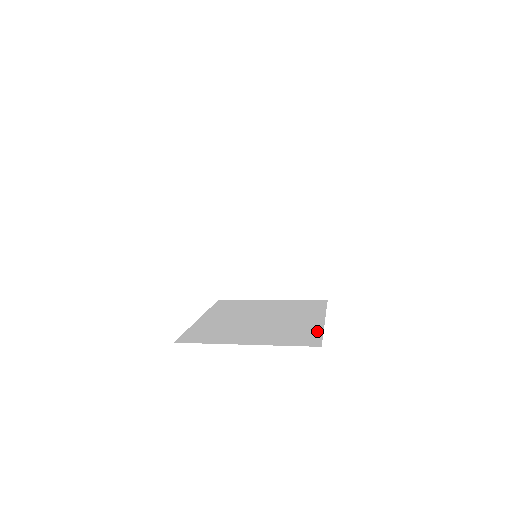
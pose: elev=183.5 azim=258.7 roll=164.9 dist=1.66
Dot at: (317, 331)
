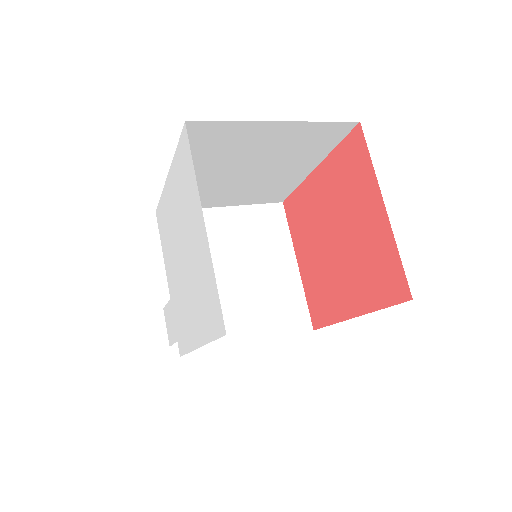
Dot at: occluded
